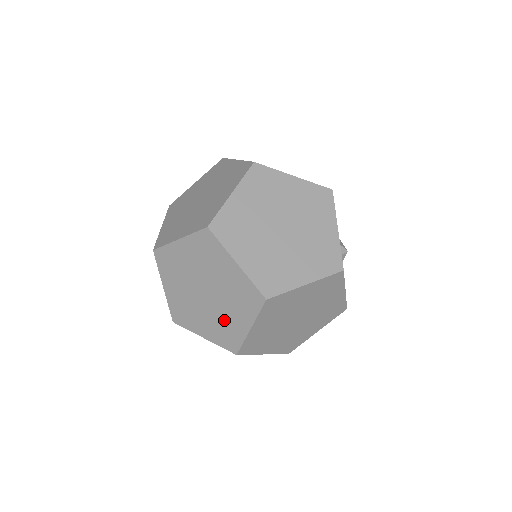
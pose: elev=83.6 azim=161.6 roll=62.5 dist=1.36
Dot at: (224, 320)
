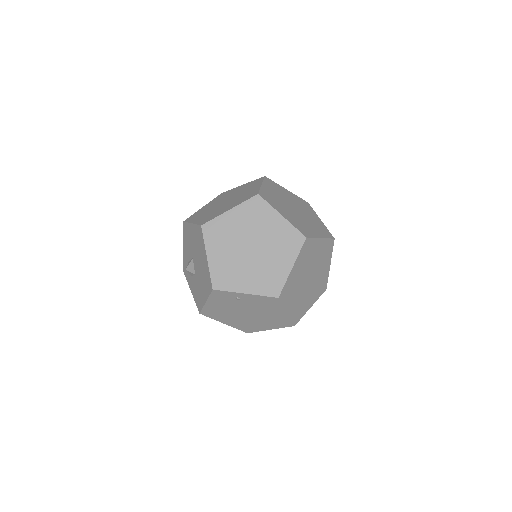
Dot at: (268, 268)
